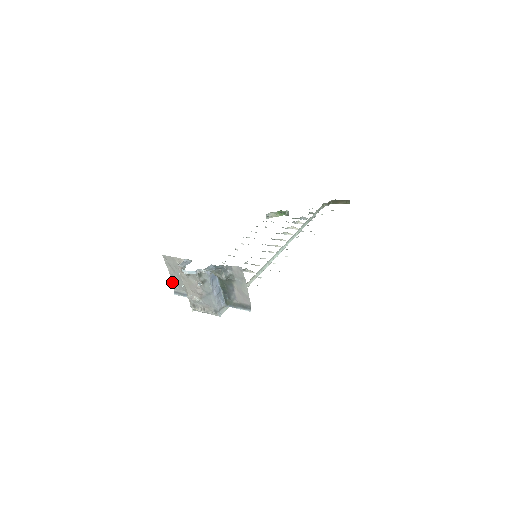
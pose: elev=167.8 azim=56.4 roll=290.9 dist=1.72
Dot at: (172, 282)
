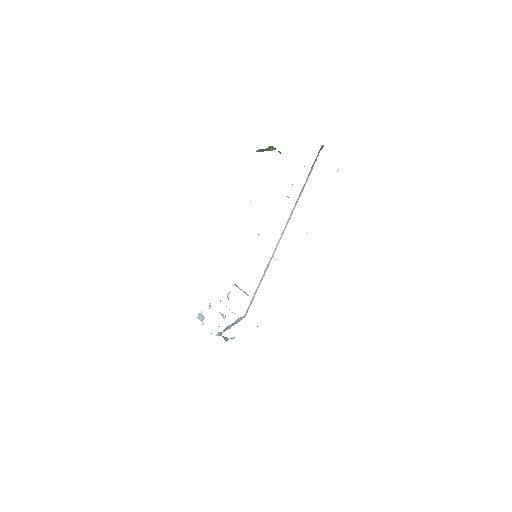
Dot at: occluded
